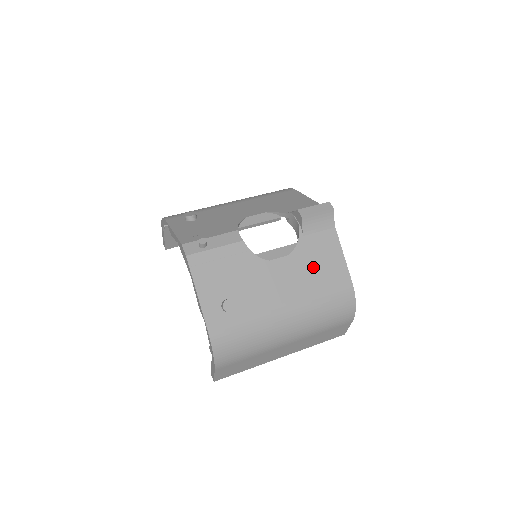
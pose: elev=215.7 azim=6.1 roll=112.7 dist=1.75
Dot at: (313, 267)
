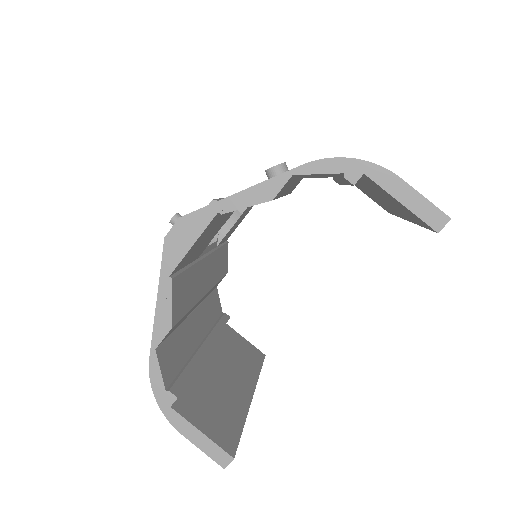
Dot at: occluded
